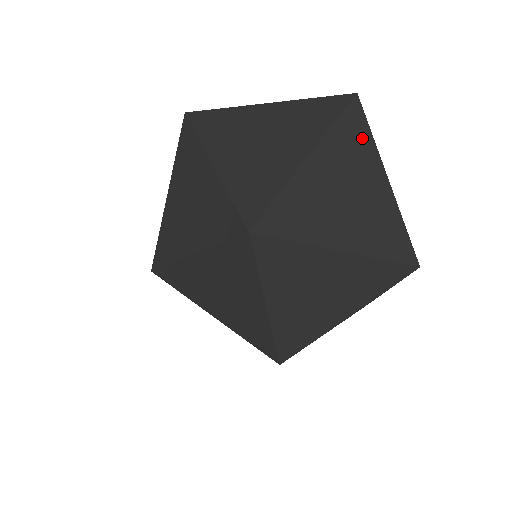
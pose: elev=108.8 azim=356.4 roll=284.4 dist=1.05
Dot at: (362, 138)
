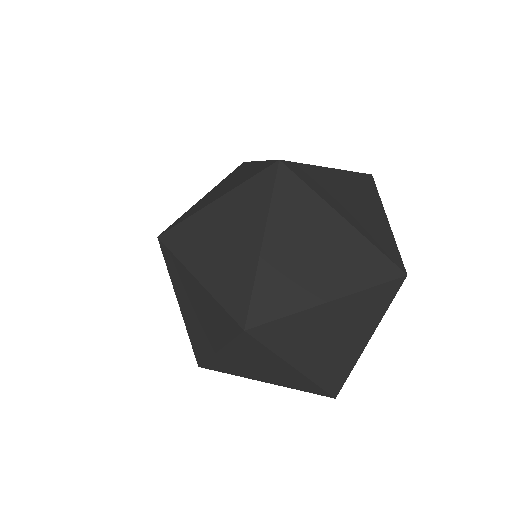
Dot at: (371, 190)
